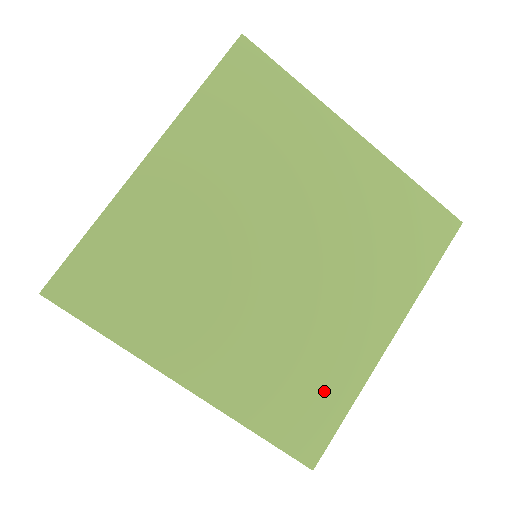
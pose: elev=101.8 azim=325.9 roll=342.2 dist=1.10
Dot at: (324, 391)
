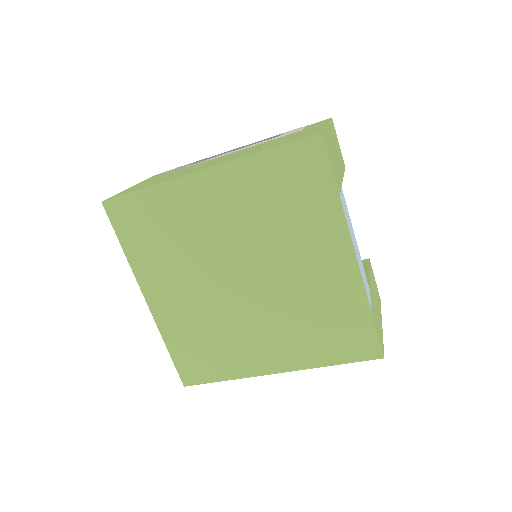
Dot at: (345, 318)
